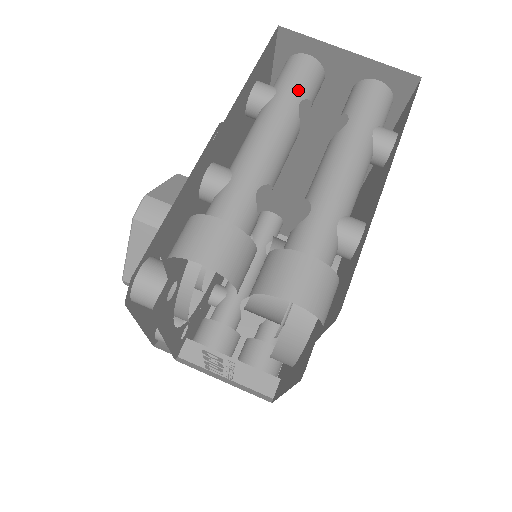
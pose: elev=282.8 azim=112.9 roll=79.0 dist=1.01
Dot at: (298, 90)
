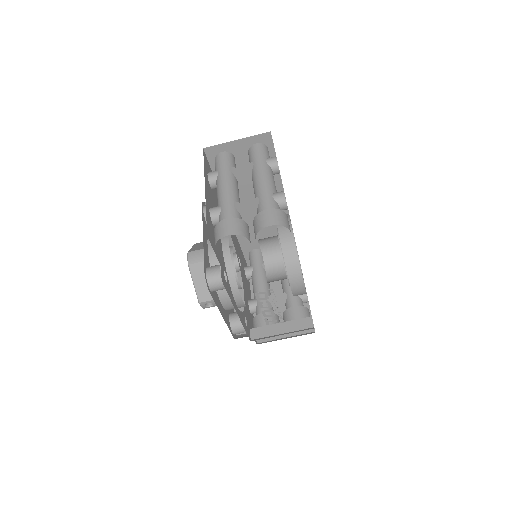
Dot at: (226, 165)
